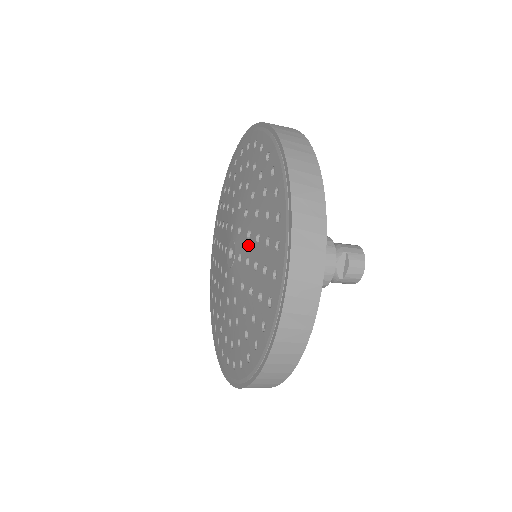
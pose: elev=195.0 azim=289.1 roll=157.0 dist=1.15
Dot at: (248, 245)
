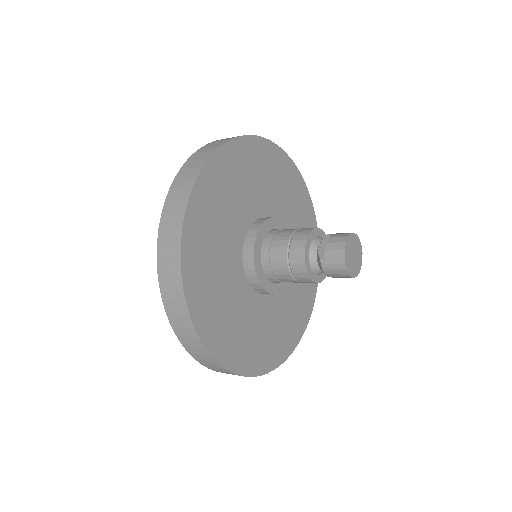
Dot at: occluded
